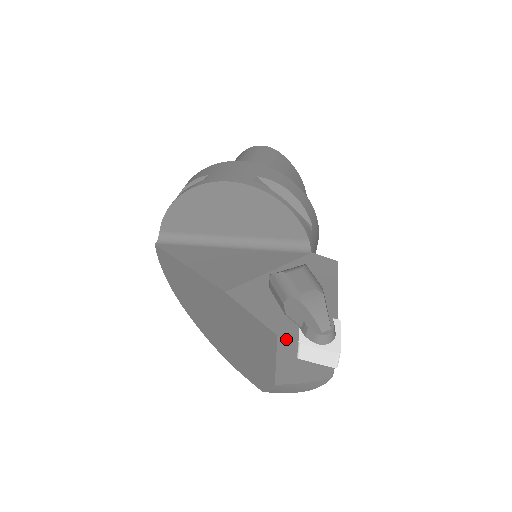
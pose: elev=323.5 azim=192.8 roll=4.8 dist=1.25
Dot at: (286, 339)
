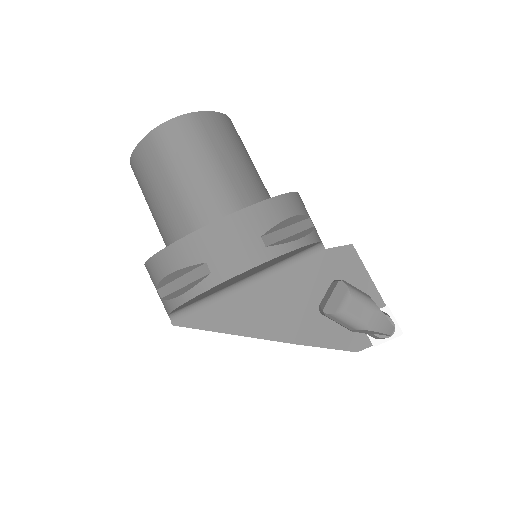
Dot at: (363, 349)
